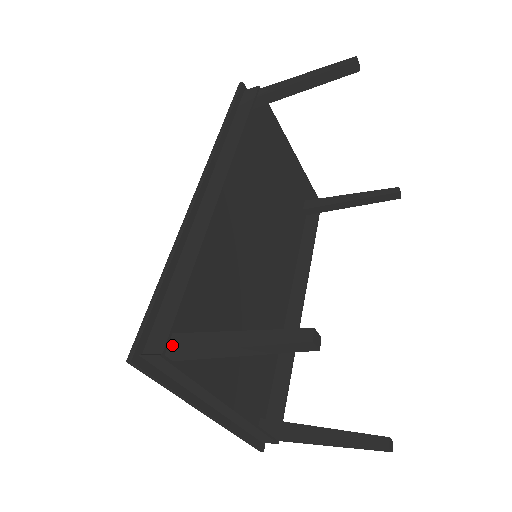
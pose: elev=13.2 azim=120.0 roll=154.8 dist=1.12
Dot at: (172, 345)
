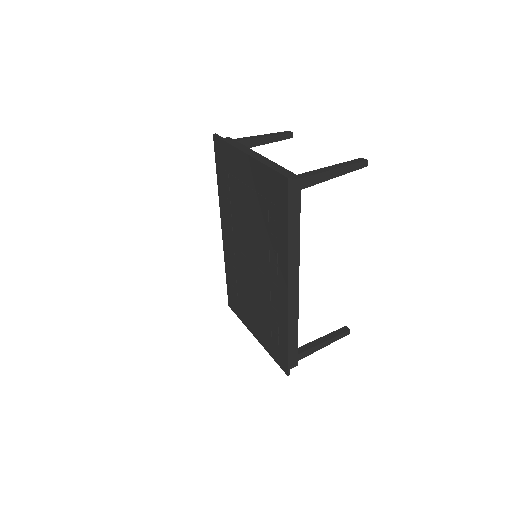
Dot at: (299, 358)
